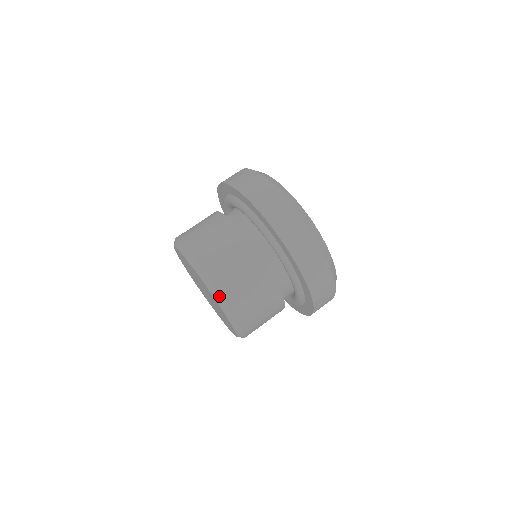
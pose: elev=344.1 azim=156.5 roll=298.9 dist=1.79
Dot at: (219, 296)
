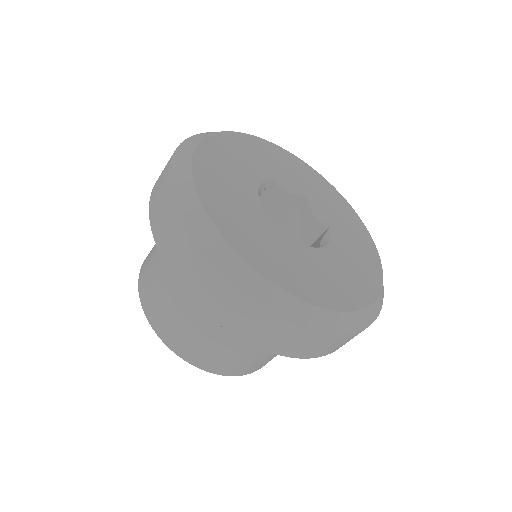
Dot at: (234, 375)
